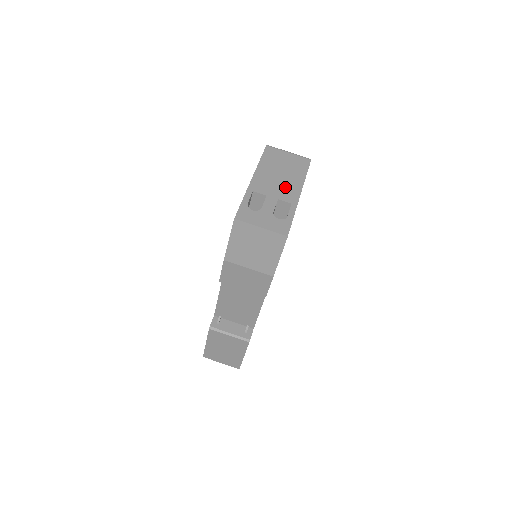
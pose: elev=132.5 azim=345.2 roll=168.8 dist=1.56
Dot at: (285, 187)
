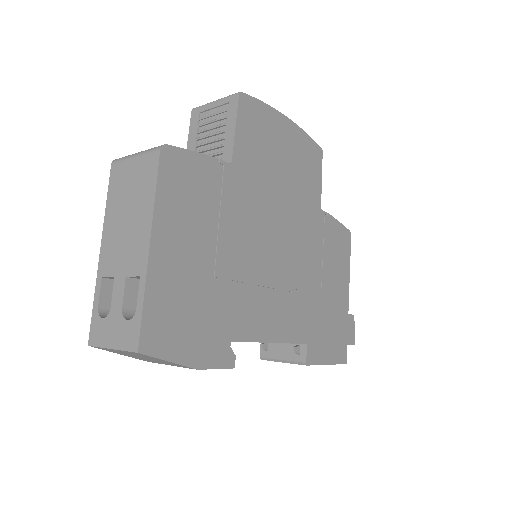
Dot at: (132, 243)
